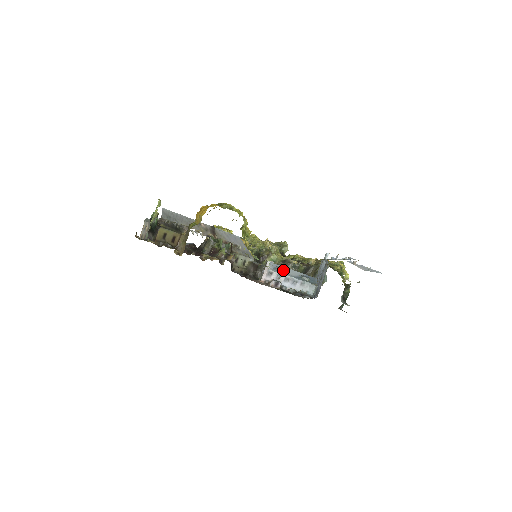
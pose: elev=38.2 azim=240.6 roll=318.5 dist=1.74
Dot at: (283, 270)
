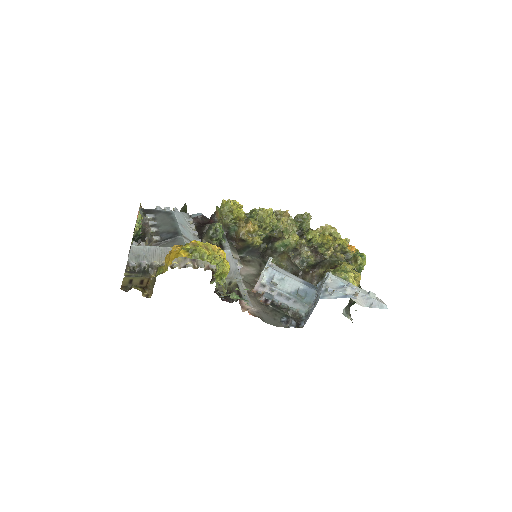
Dot at: (278, 284)
